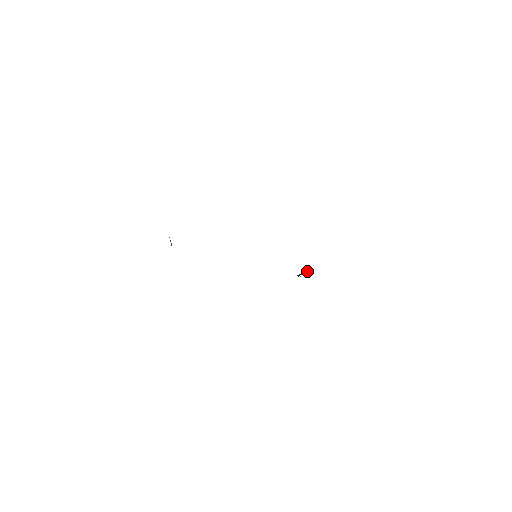
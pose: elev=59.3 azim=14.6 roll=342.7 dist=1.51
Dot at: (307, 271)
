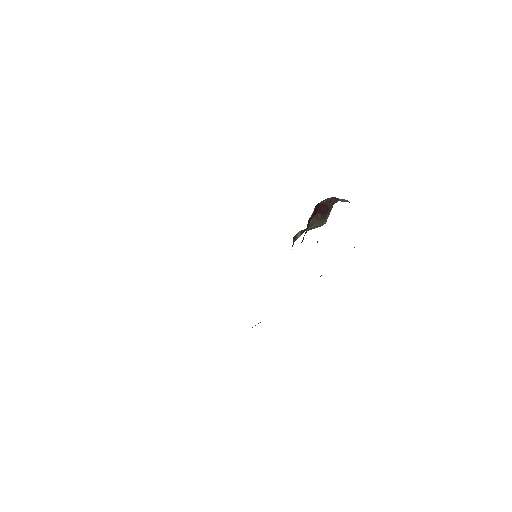
Dot at: (323, 212)
